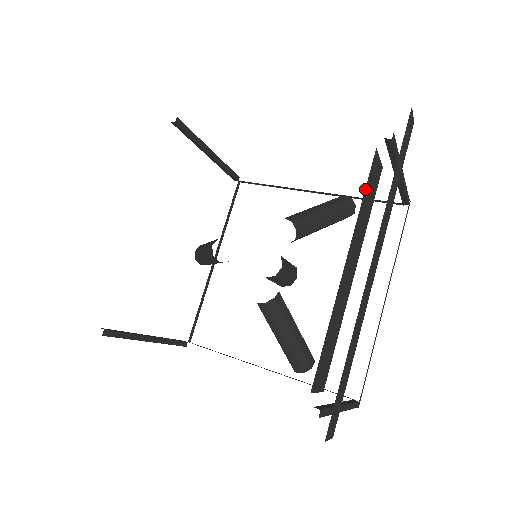
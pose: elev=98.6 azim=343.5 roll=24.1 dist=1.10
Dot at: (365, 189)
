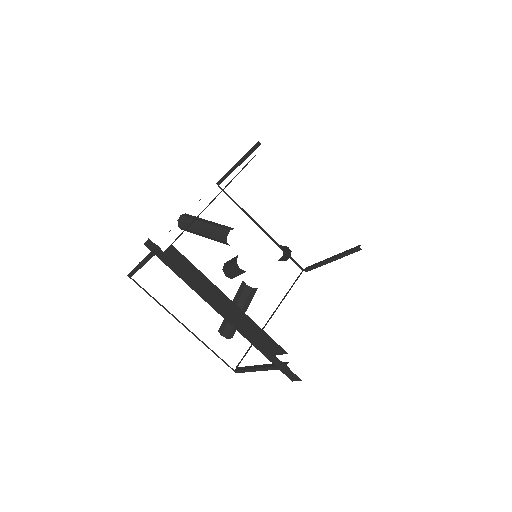
Dot at: occluded
